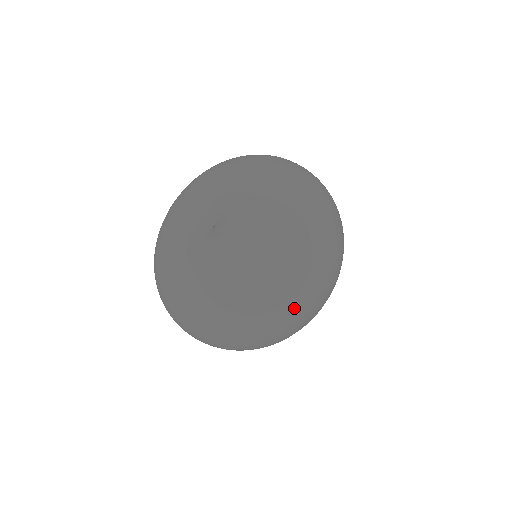
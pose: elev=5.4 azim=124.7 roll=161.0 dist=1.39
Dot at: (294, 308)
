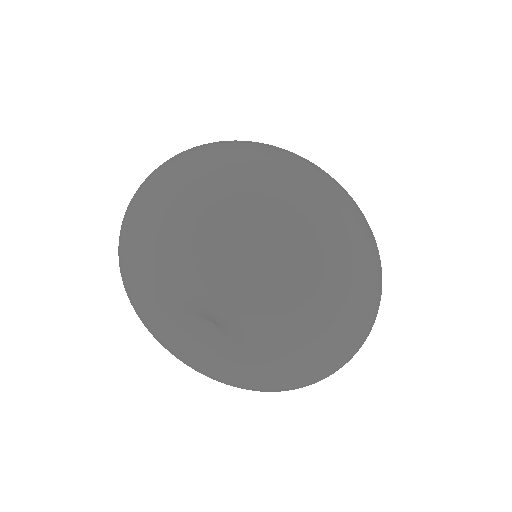
Dot at: occluded
